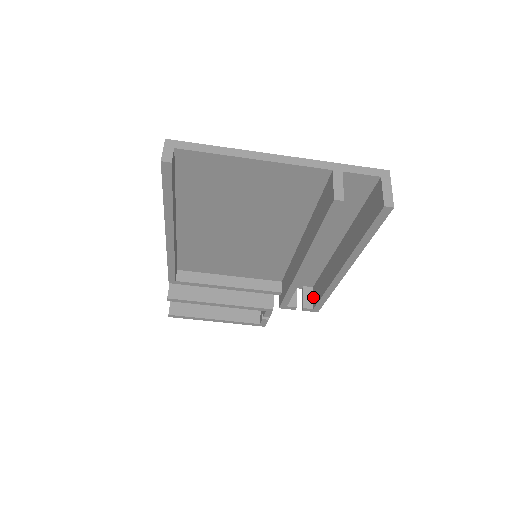
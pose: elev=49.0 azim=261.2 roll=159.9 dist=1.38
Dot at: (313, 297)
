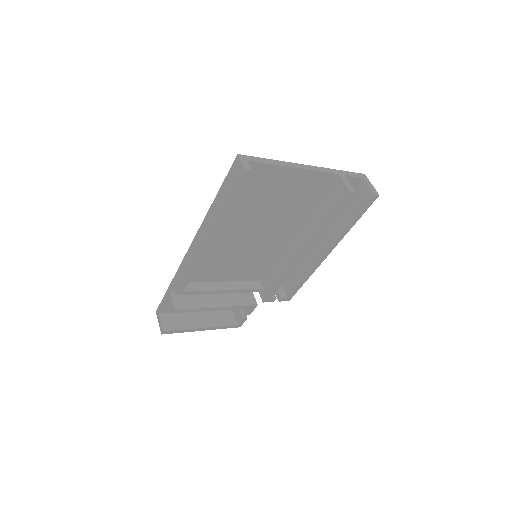
Dot at: (284, 289)
